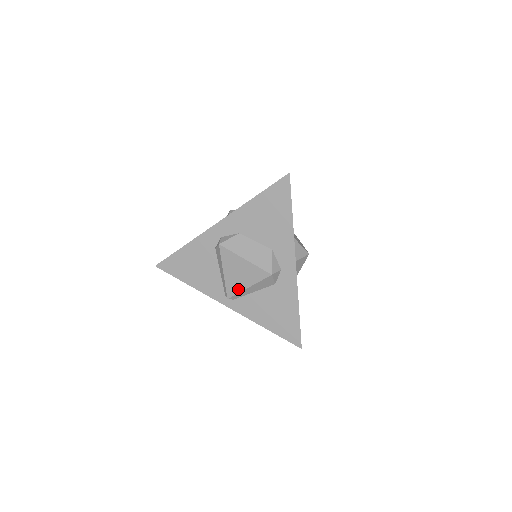
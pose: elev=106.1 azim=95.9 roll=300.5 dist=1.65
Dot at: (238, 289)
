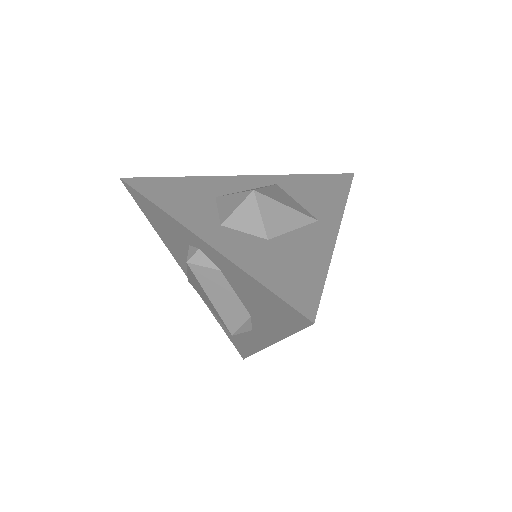
Dot at: (199, 293)
